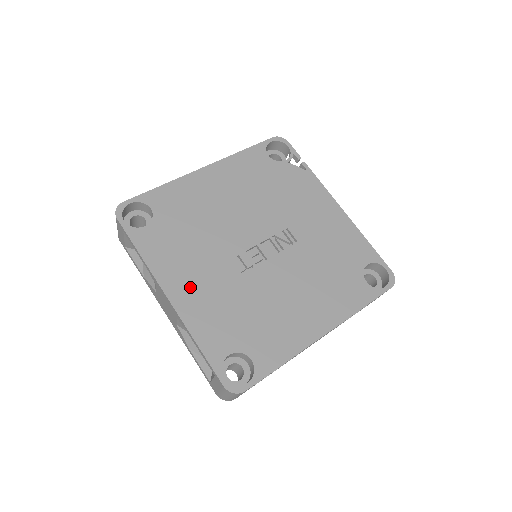
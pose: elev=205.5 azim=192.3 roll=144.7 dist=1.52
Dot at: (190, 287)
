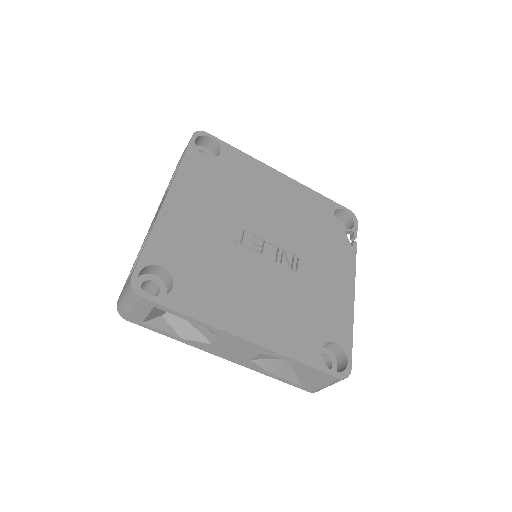
Dot at: (189, 207)
